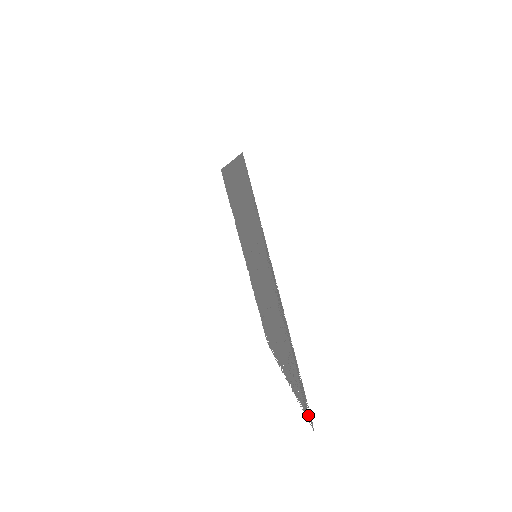
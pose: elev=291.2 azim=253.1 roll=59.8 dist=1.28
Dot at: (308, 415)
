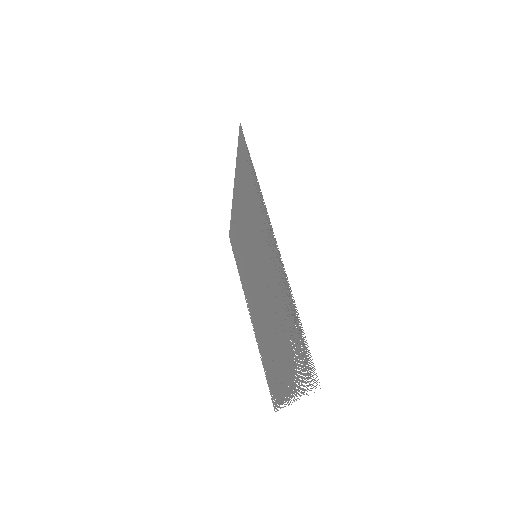
Dot at: (310, 371)
